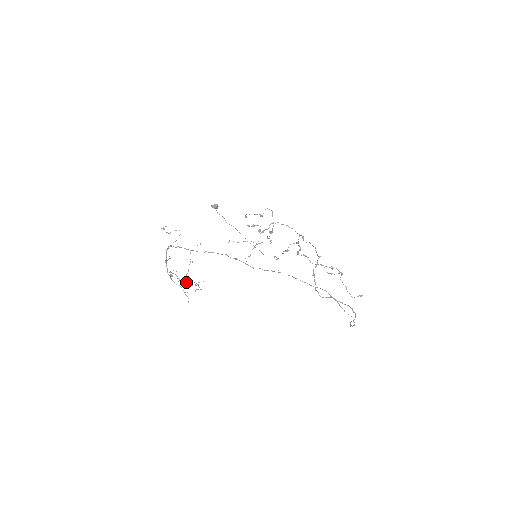
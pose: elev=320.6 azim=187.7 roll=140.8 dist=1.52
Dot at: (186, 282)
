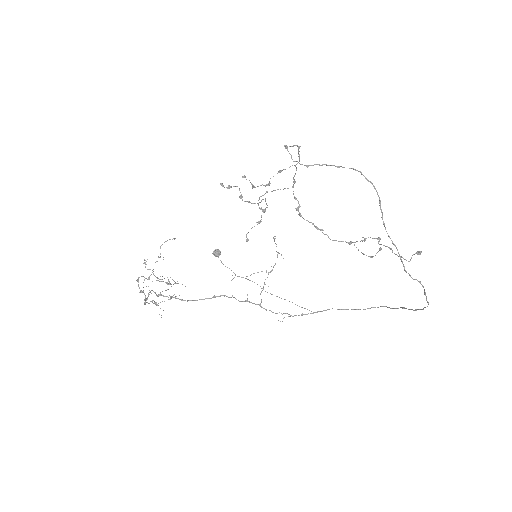
Dot at: occluded
